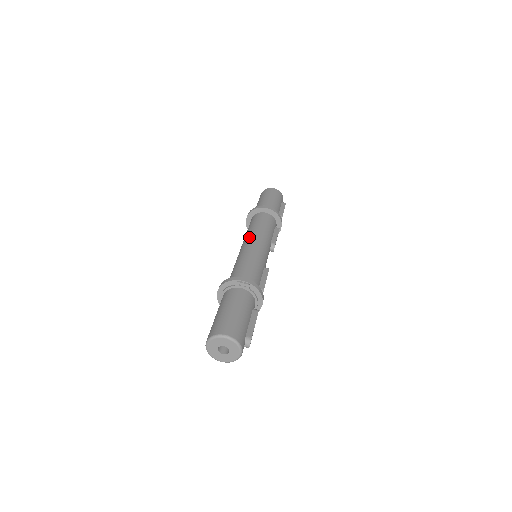
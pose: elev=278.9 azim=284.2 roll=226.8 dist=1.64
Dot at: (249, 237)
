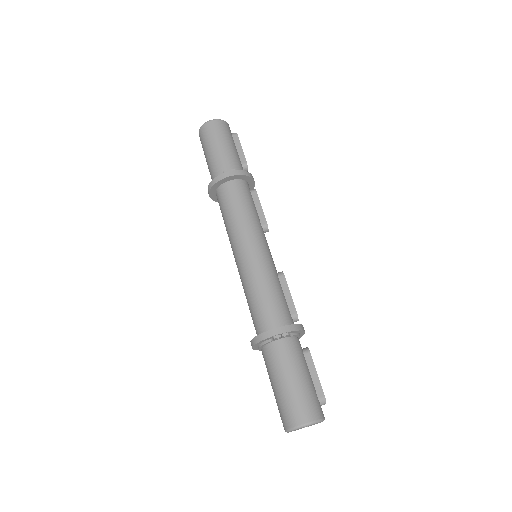
Dot at: (238, 239)
